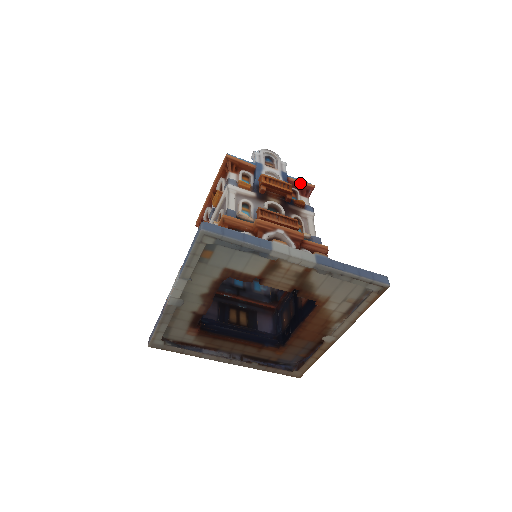
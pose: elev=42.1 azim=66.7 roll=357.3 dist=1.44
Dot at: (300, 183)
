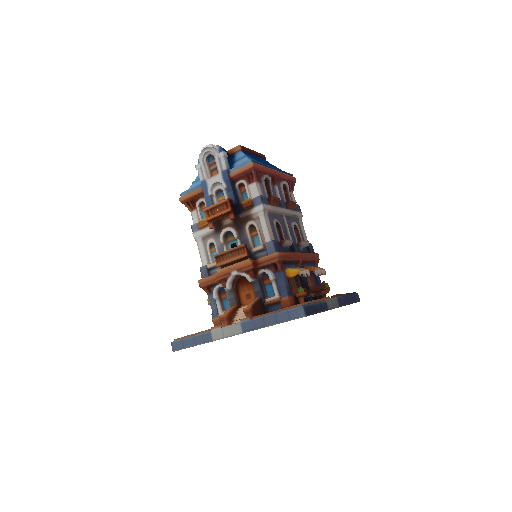
Dot at: (240, 172)
